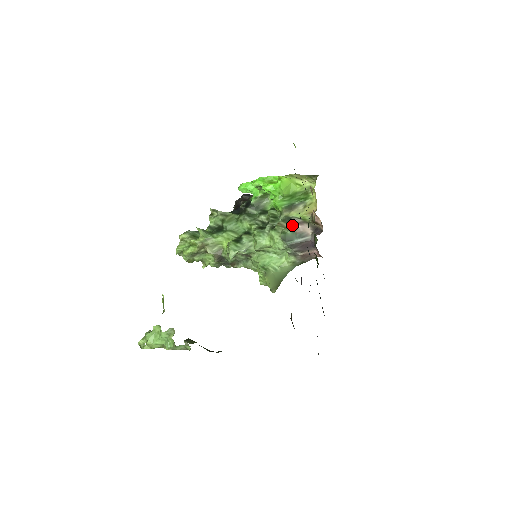
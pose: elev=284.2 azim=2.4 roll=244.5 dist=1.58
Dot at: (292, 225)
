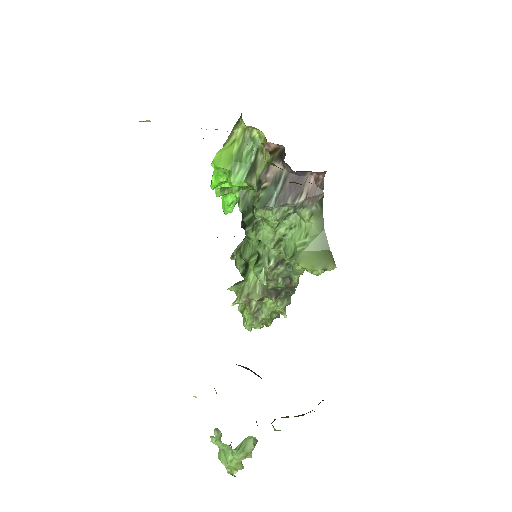
Dot at: (263, 184)
